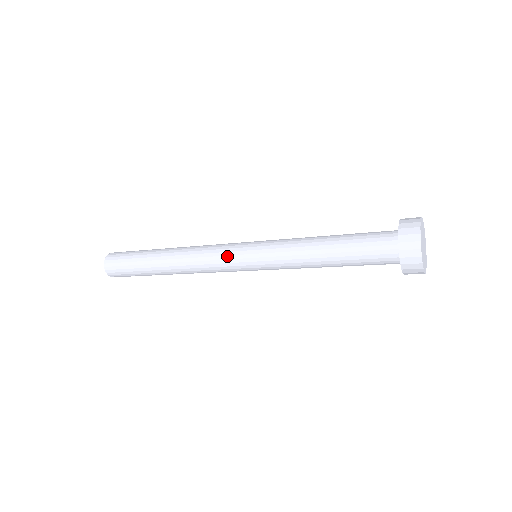
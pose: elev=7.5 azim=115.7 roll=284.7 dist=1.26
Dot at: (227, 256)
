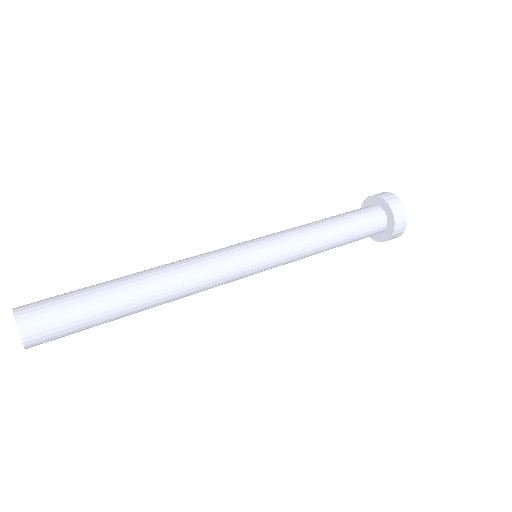
Dot at: (238, 266)
